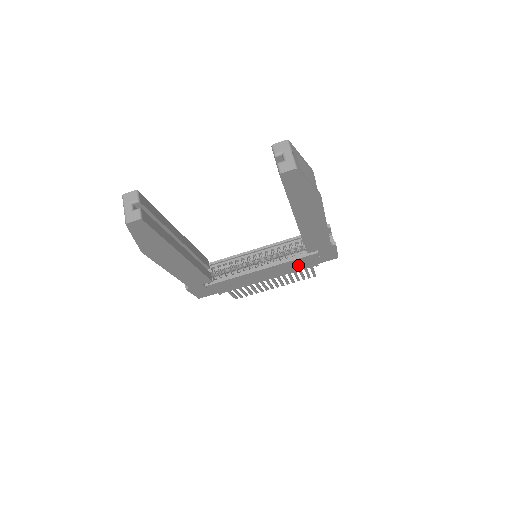
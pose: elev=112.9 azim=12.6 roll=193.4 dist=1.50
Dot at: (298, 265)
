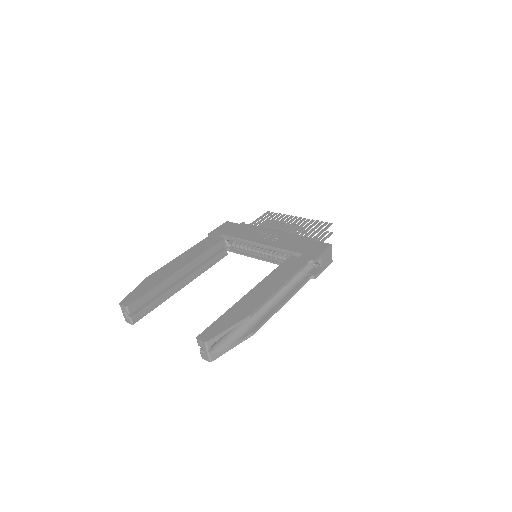
Dot at: occluded
